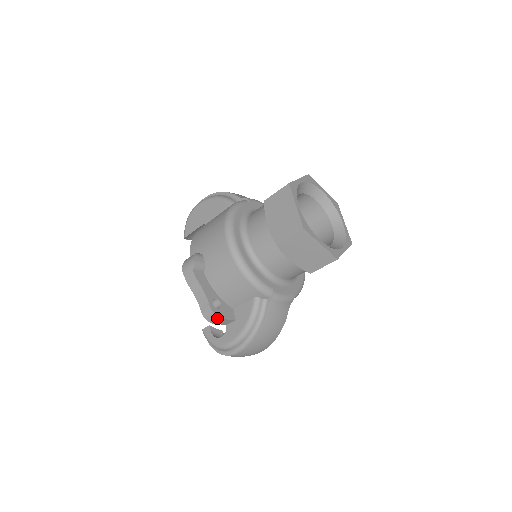
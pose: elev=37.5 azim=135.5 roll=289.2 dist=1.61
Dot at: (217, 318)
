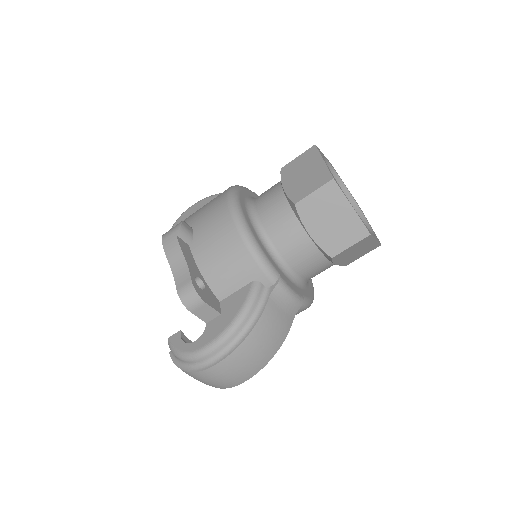
Dot at: (198, 298)
